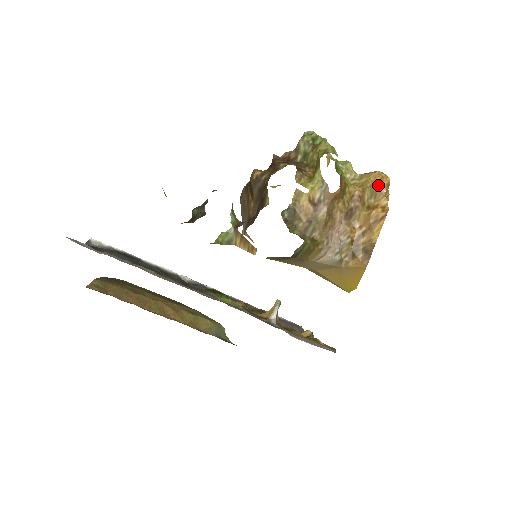
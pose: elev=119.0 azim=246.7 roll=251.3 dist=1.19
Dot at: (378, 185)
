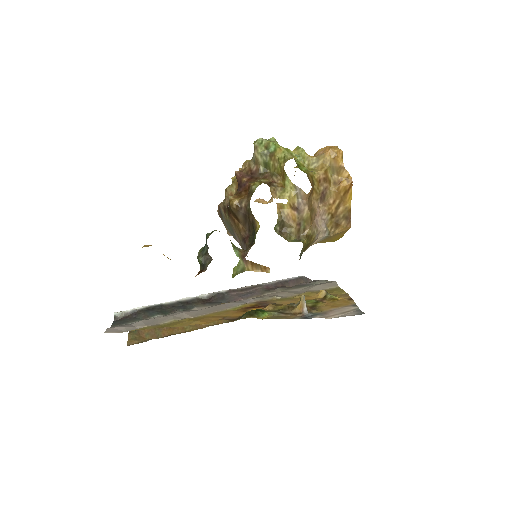
Dot at: (336, 162)
